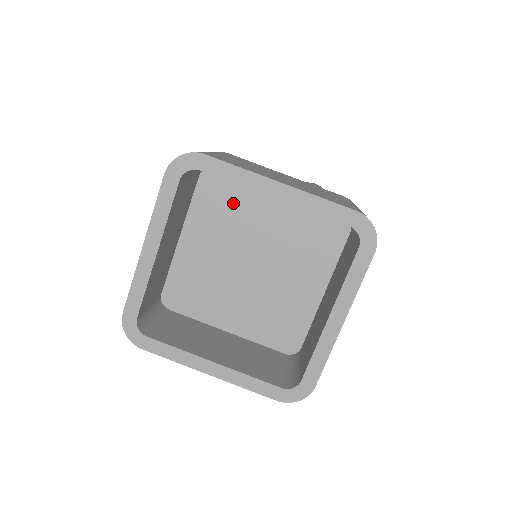
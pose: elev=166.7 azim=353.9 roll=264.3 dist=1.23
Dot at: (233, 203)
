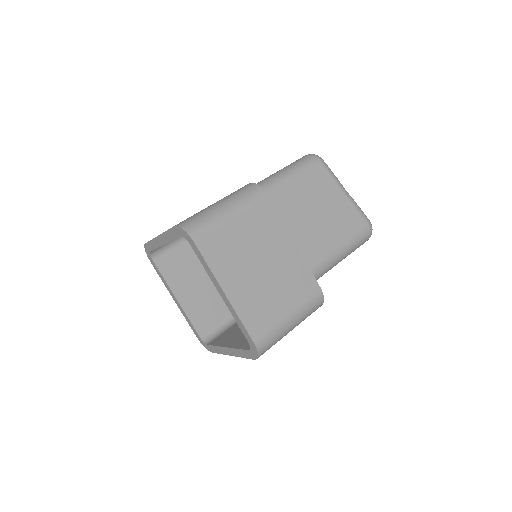
Dot at: occluded
